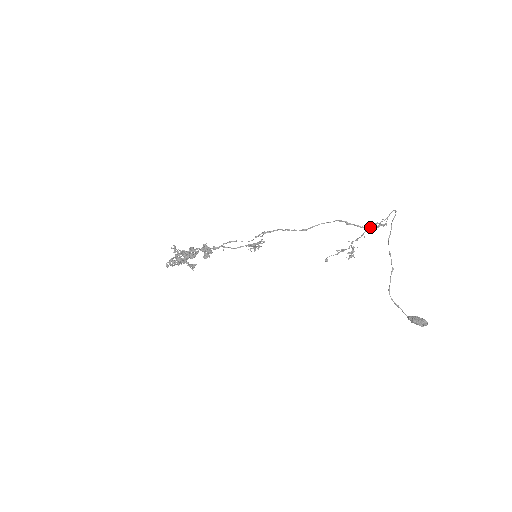
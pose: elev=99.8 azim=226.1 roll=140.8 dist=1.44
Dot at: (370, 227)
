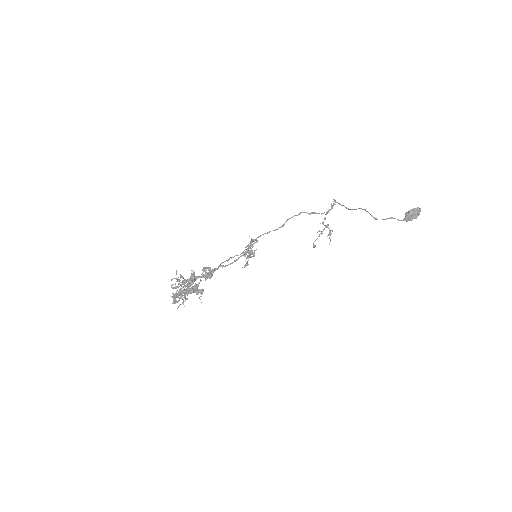
Dot at: occluded
